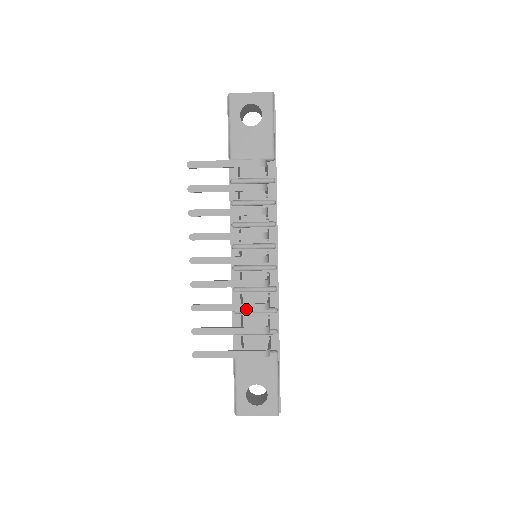
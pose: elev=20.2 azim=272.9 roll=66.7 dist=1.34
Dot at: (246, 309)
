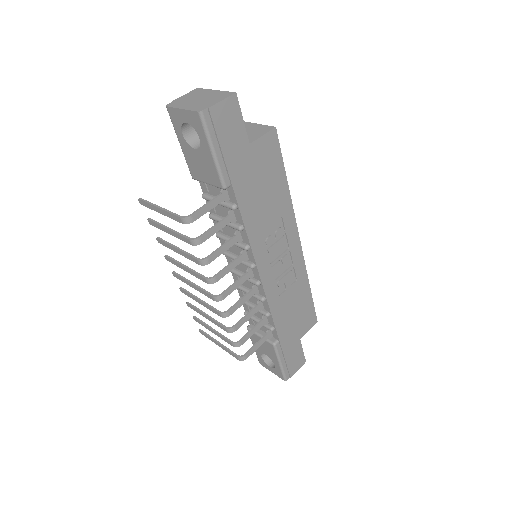
Dot at: (217, 325)
